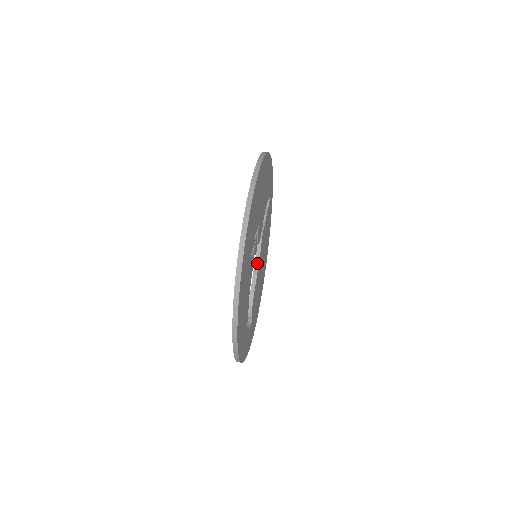
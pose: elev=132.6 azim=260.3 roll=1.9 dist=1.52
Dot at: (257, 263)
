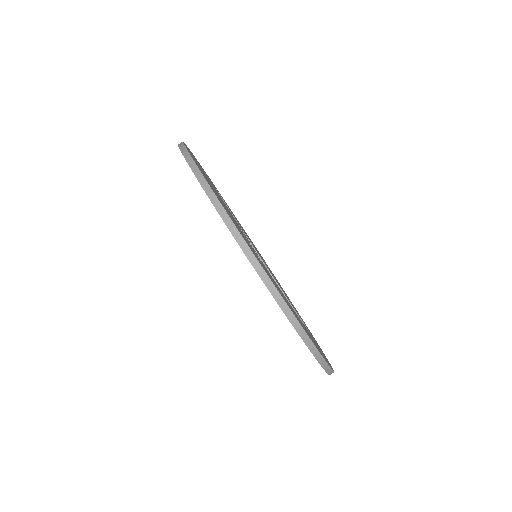
Dot at: occluded
